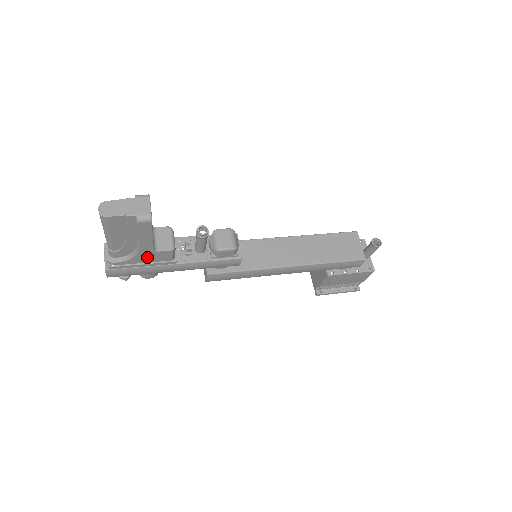
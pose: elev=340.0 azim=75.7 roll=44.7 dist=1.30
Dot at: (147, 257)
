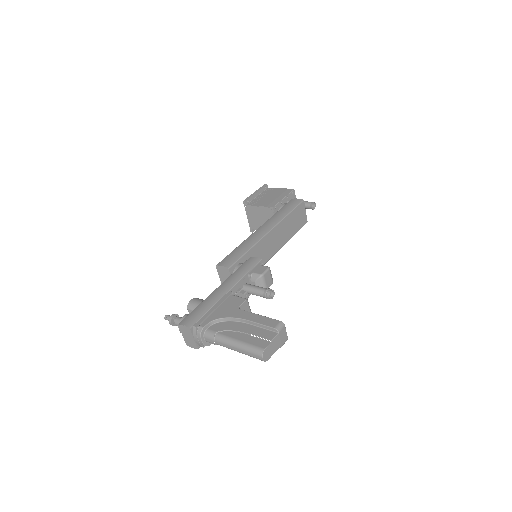
Dot at: occluded
